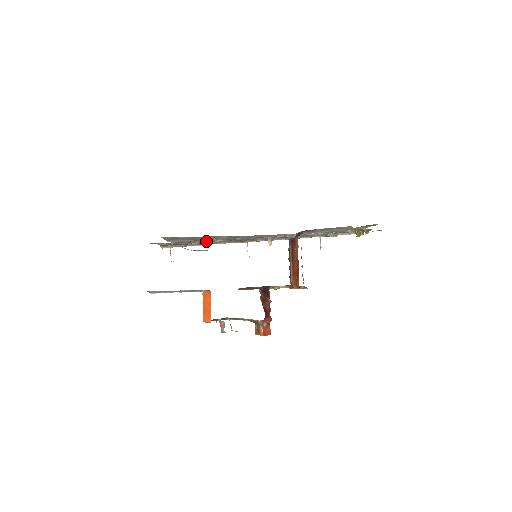
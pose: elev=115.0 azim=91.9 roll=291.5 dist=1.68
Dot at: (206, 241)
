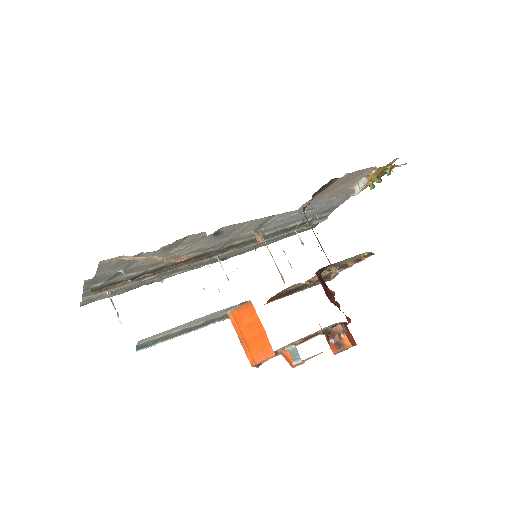
Dot at: (166, 263)
